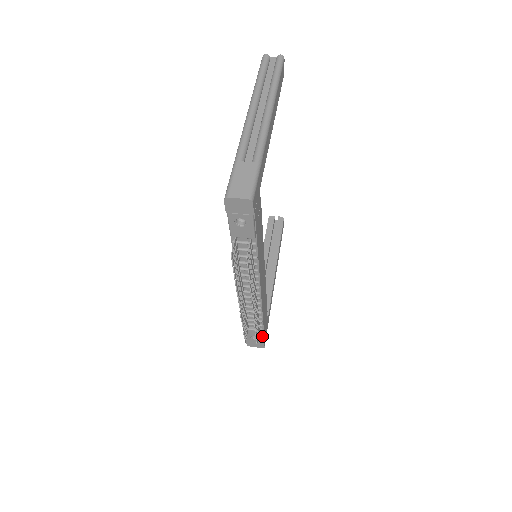
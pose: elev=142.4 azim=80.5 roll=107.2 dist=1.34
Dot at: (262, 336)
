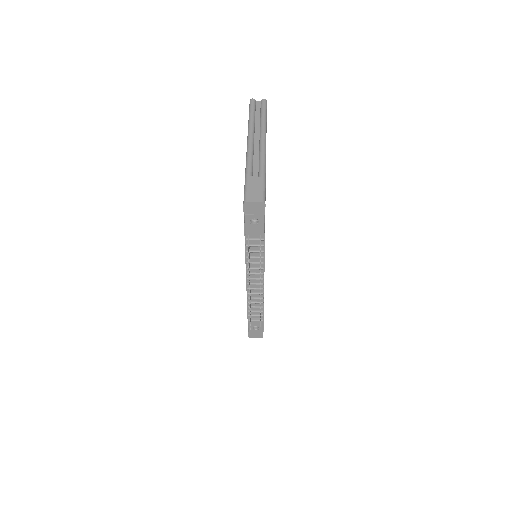
Dot at: (262, 326)
